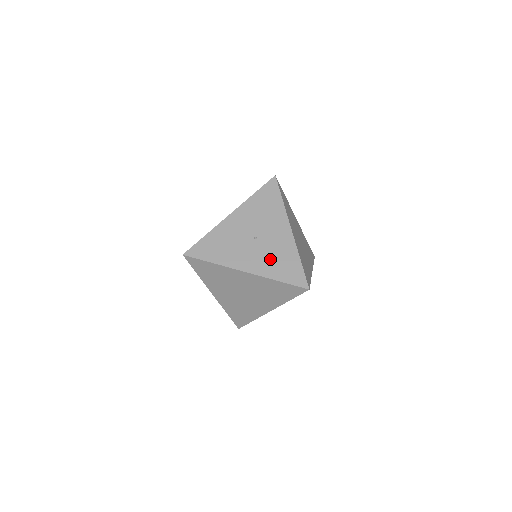
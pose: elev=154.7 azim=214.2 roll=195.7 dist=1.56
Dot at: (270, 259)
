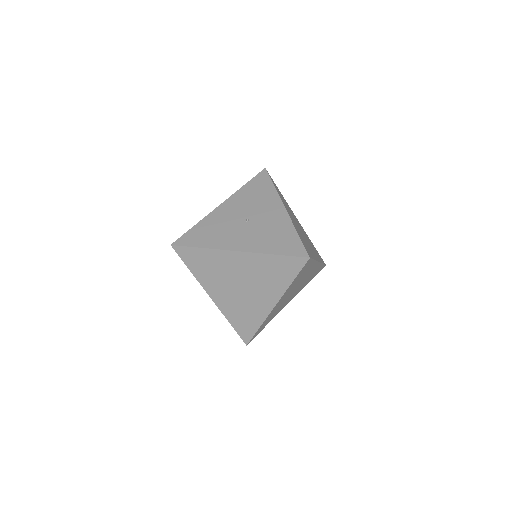
Dot at: (264, 236)
